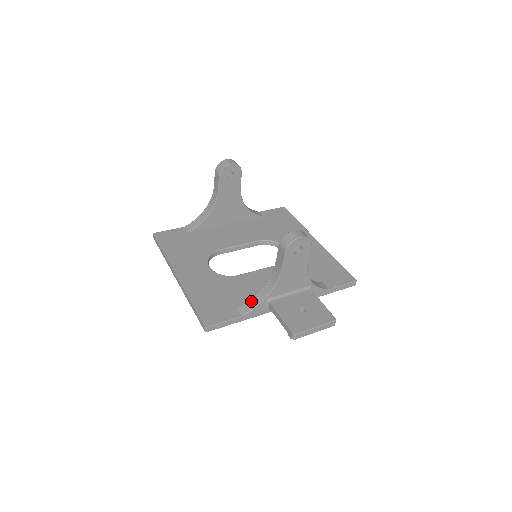
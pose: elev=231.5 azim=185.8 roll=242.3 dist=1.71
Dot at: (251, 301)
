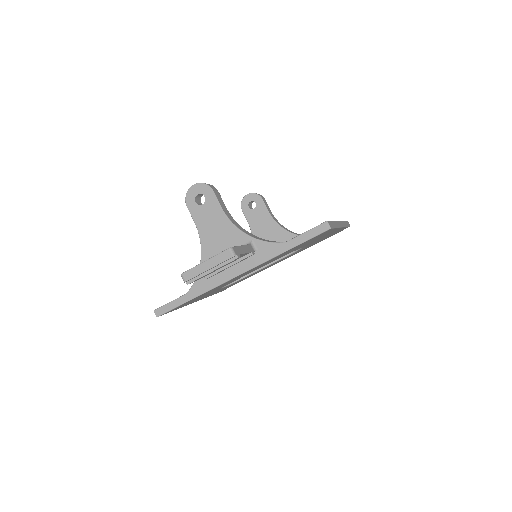
Dot at: occluded
